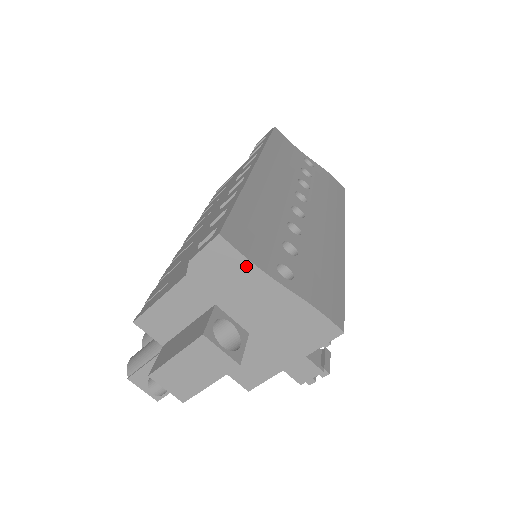
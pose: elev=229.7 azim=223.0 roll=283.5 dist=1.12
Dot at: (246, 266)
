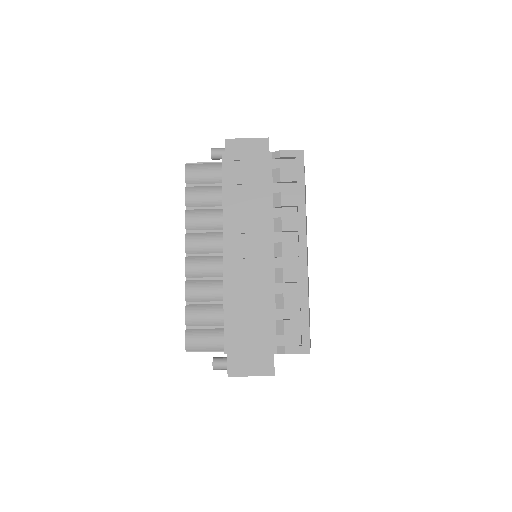
Dot at: occluded
